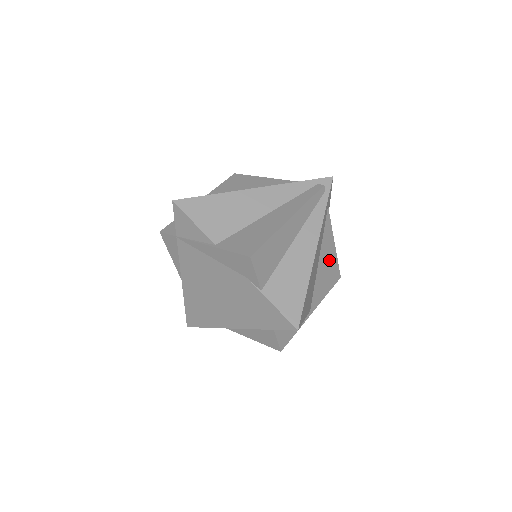
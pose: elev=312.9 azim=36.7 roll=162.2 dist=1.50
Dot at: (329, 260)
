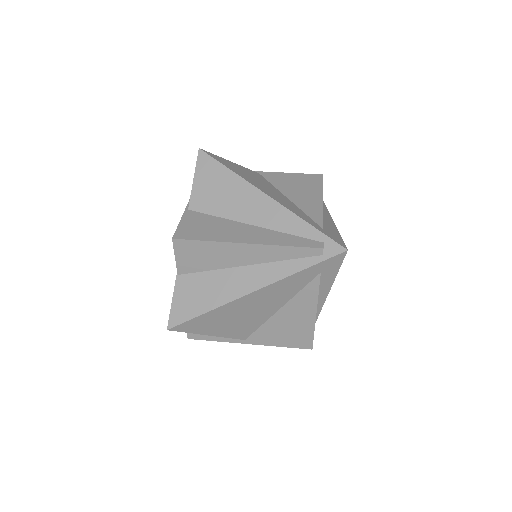
Dot at: (299, 321)
